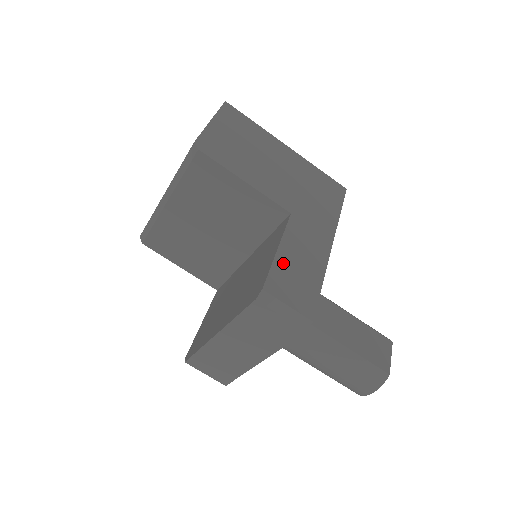
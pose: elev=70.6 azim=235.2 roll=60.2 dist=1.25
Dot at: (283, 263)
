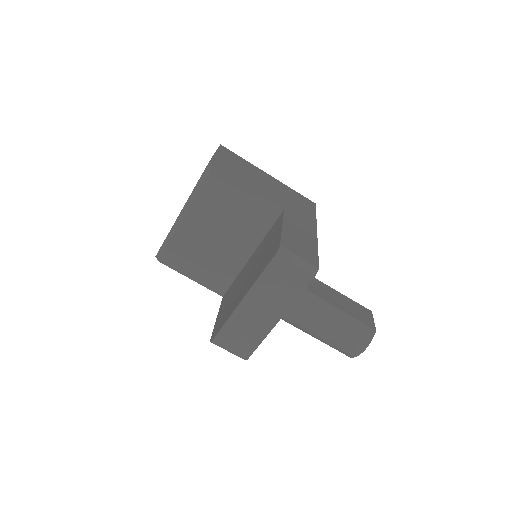
Dot at: (288, 234)
